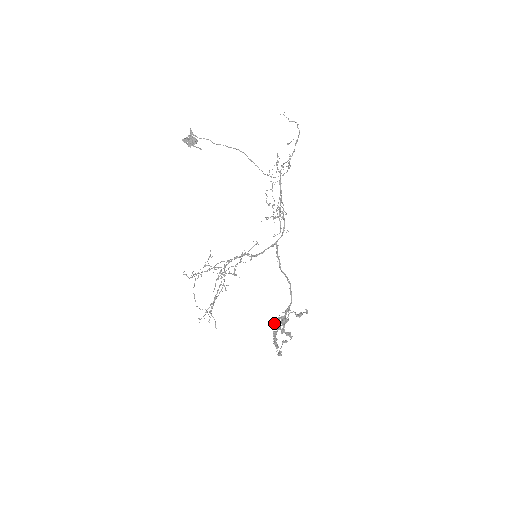
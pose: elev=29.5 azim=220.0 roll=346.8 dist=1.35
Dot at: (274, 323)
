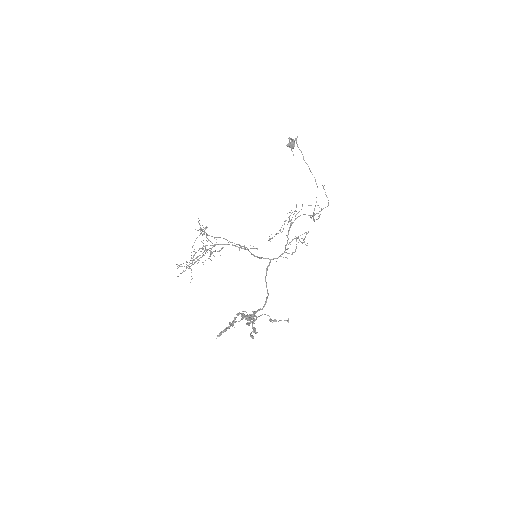
Dot at: (241, 314)
